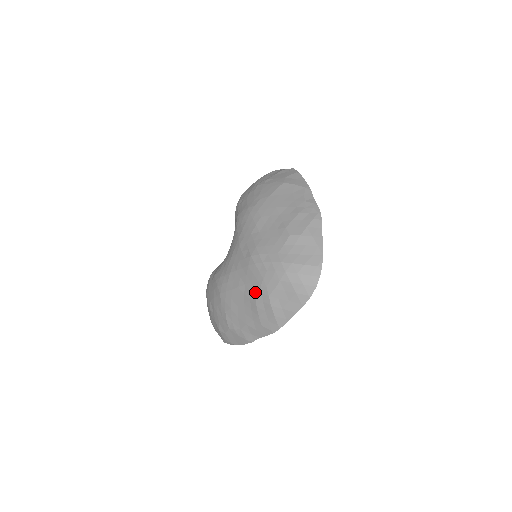
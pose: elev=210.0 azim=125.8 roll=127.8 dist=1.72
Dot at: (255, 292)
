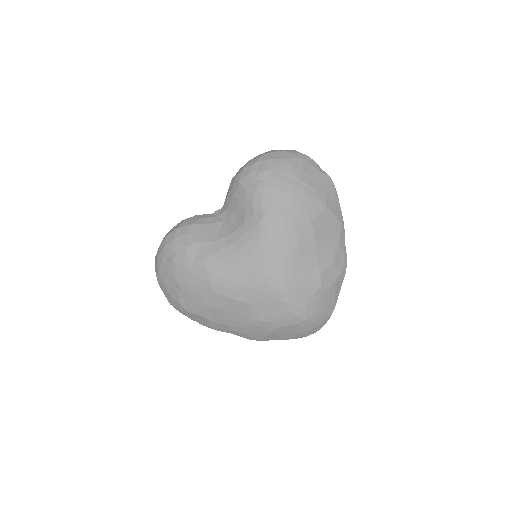
Dot at: (263, 318)
